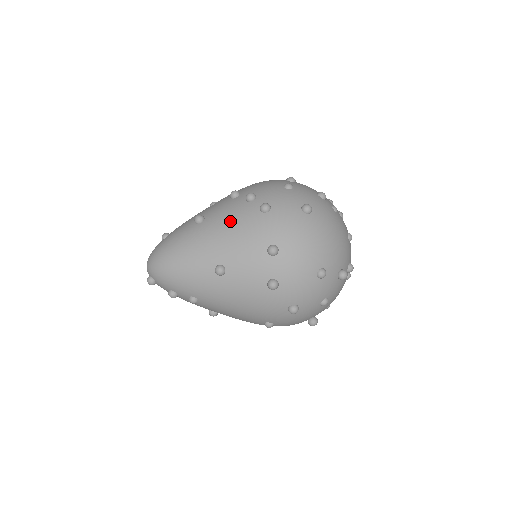
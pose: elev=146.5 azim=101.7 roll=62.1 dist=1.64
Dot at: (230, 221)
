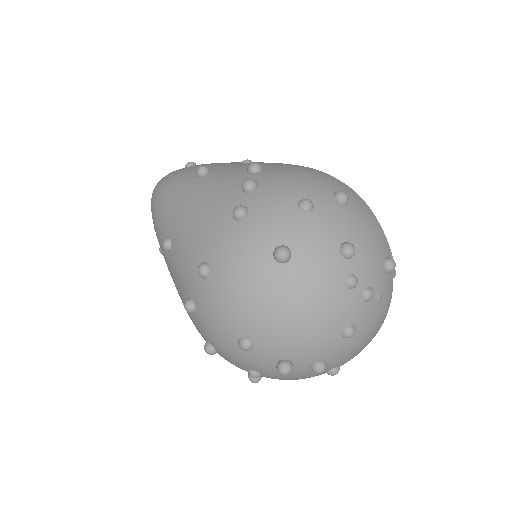
Dot at: (207, 198)
